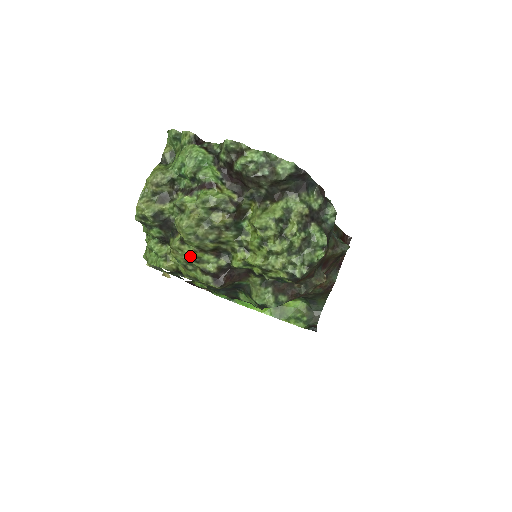
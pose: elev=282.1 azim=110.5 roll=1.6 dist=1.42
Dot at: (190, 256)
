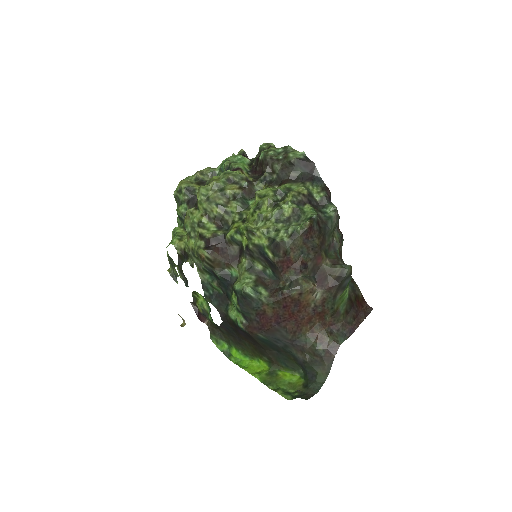
Dot at: (196, 220)
